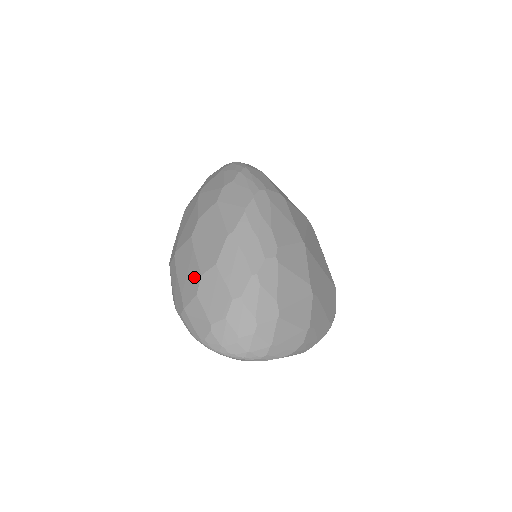
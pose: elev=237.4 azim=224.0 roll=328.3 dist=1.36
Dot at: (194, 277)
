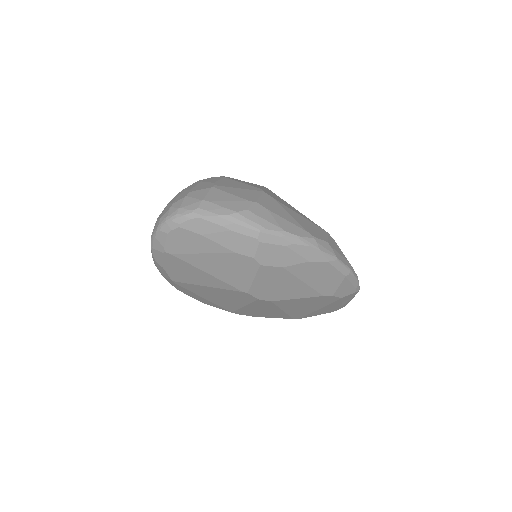
Dot at: occluded
